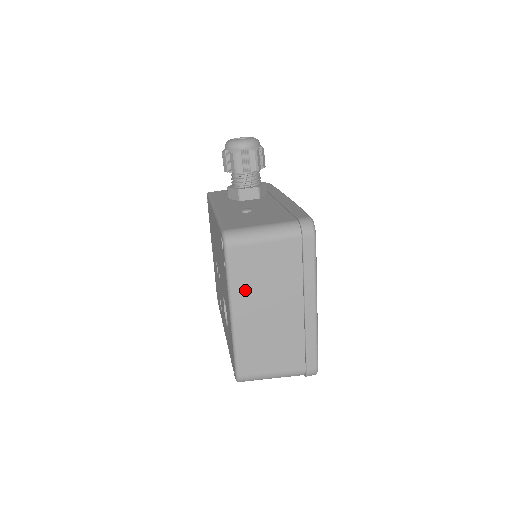
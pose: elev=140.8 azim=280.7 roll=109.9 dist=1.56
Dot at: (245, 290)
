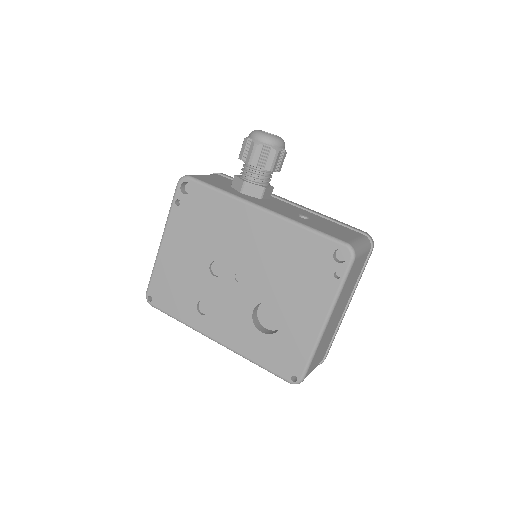
Dot at: (341, 297)
